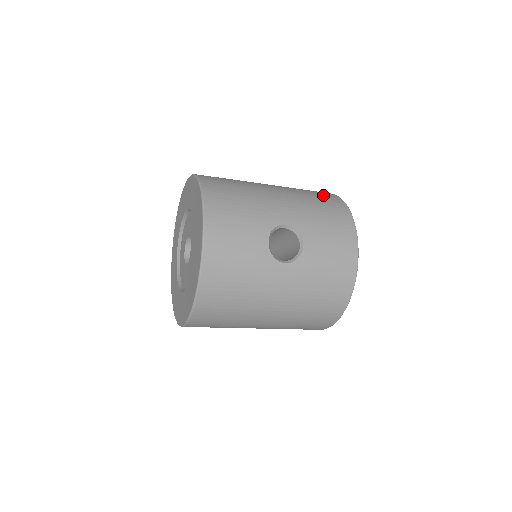
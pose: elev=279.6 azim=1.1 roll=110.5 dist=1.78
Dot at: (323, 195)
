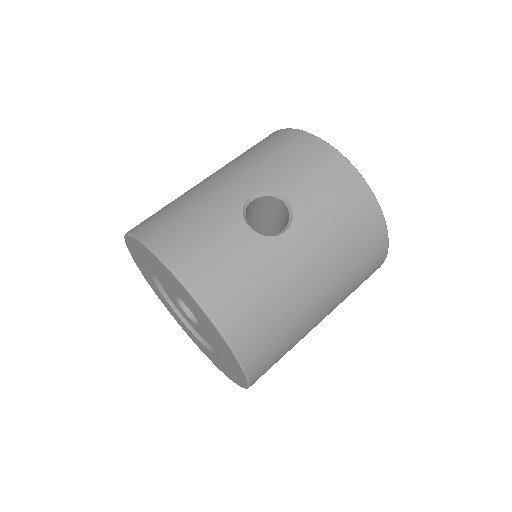
Dot at: (262, 142)
